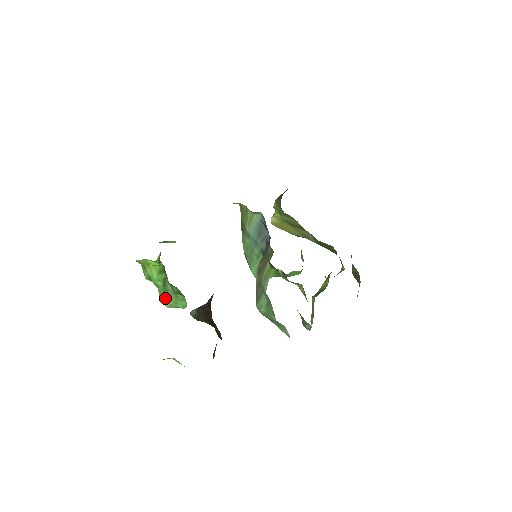
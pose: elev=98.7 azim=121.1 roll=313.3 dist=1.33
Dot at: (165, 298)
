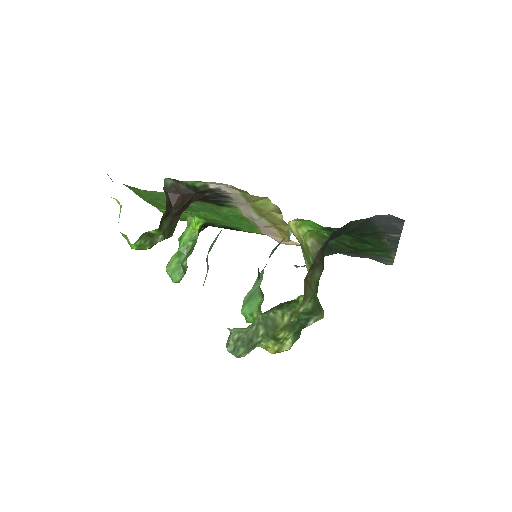
Dot at: (173, 261)
